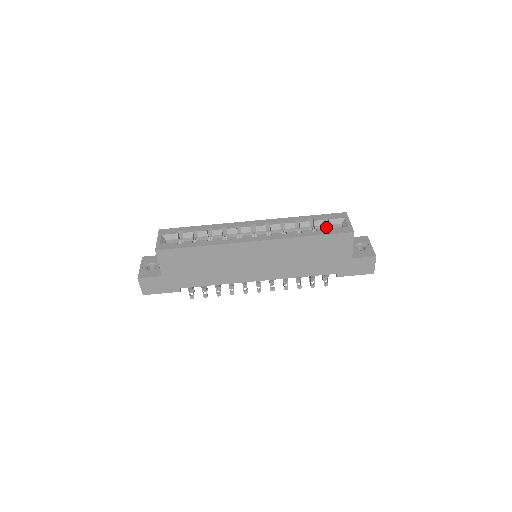
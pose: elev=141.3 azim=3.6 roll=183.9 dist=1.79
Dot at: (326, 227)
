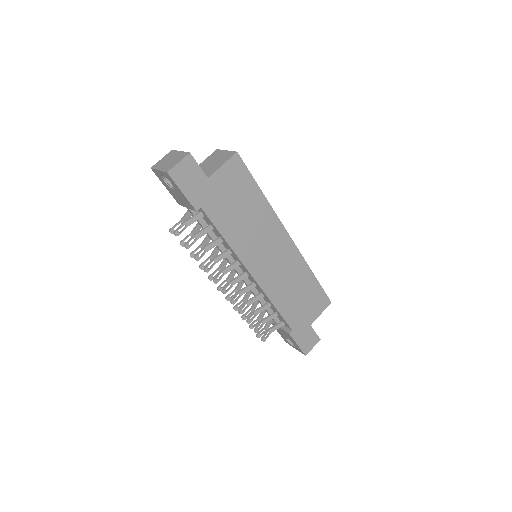
Dot at: occluded
